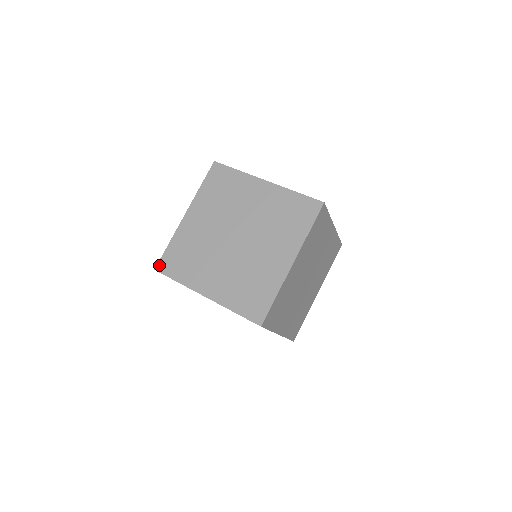
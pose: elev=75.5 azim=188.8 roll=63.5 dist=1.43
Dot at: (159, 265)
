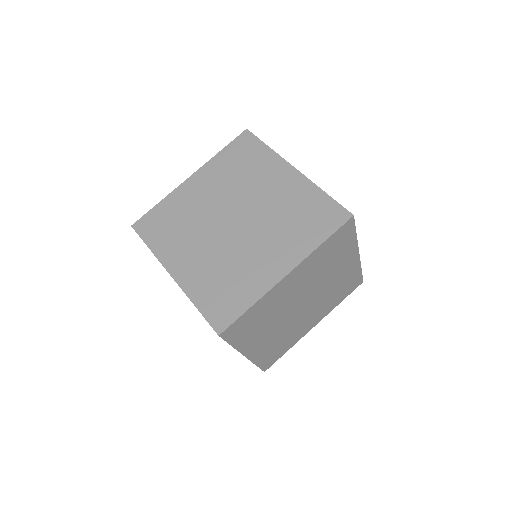
Dot at: (216, 327)
